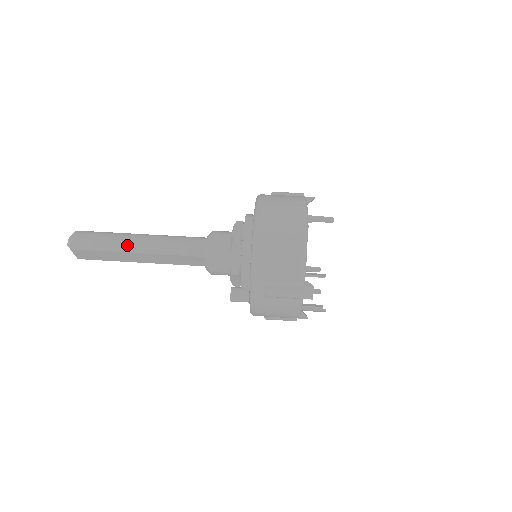
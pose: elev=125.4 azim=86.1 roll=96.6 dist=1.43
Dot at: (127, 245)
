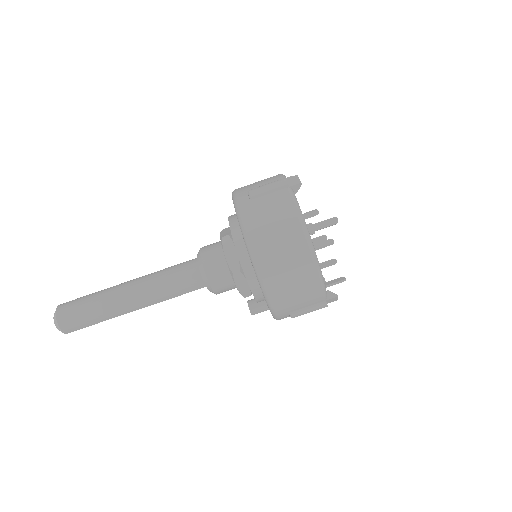
Dot at: (120, 309)
